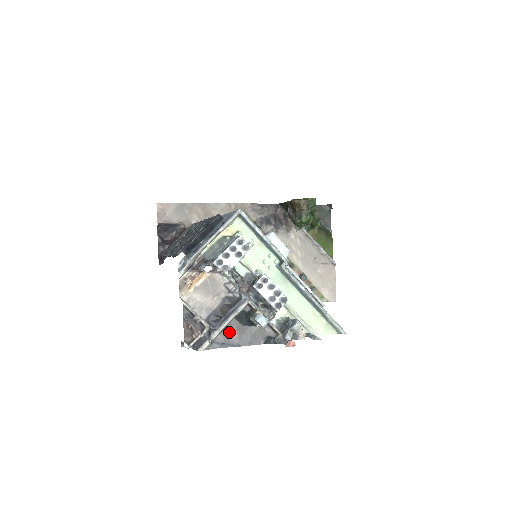
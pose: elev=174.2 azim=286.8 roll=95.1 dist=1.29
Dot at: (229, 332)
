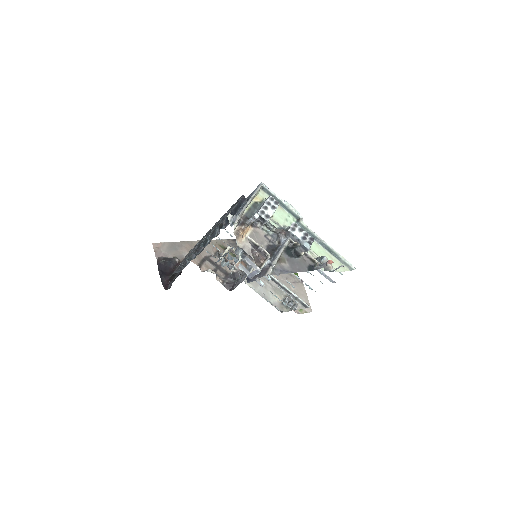
Dot at: (282, 263)
